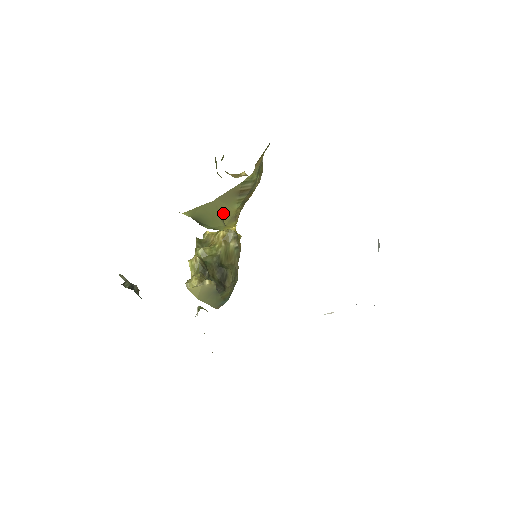
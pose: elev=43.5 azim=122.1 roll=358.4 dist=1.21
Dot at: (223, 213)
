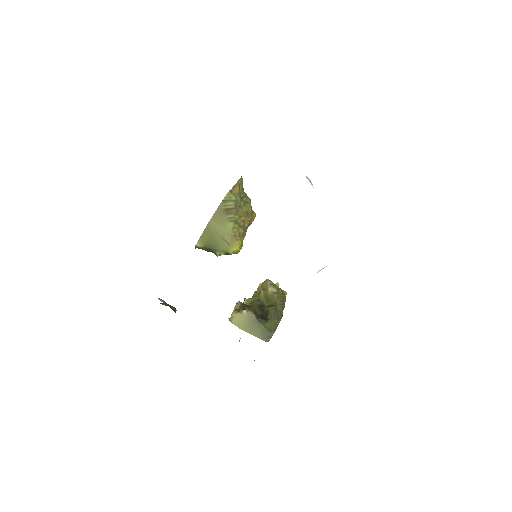
Dot at: (222, 233)
